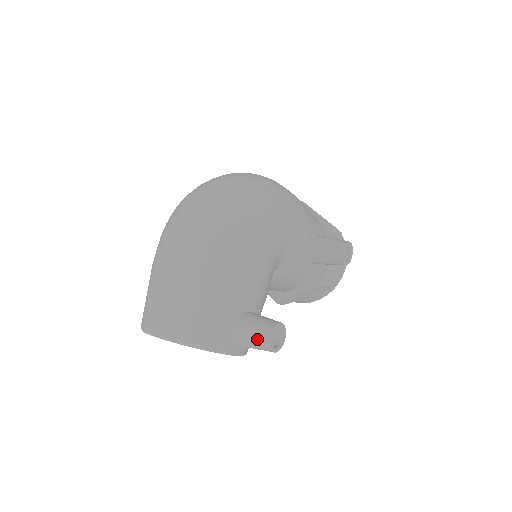
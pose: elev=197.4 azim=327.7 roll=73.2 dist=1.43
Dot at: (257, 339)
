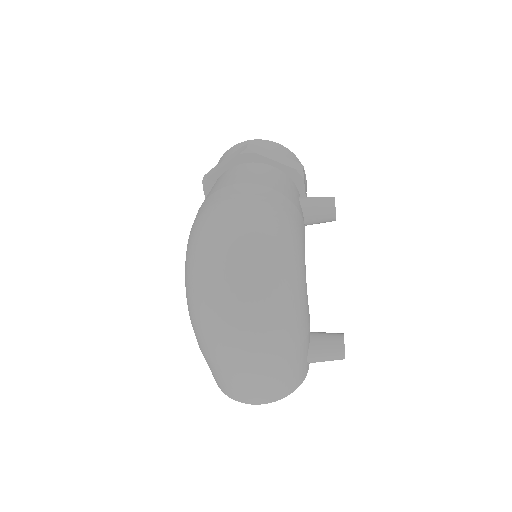
Dot at: (333, 360)
